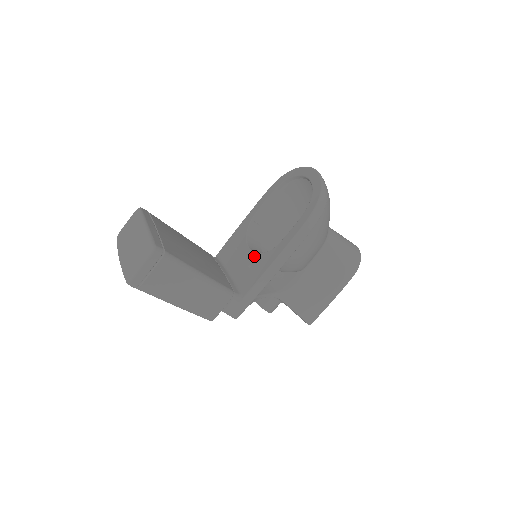
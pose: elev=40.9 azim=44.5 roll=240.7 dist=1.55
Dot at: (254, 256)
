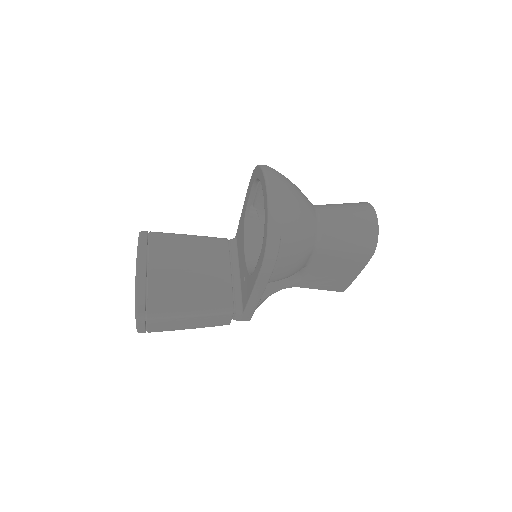
Dot at: (245, 269)
